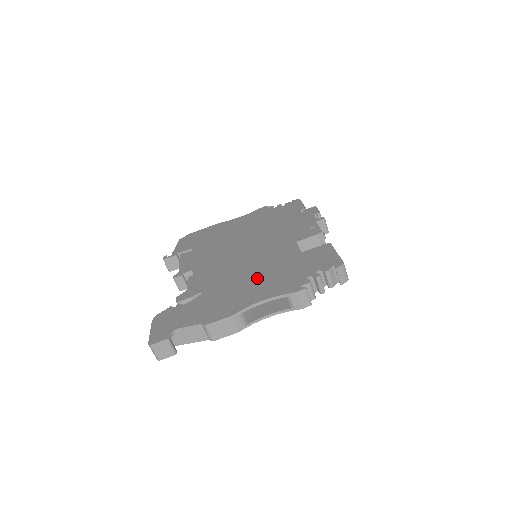
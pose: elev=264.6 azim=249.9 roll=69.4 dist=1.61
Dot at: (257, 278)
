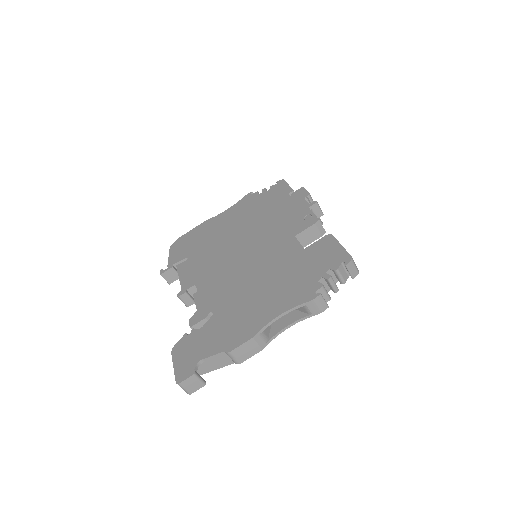
Dot at: (266, 287)
